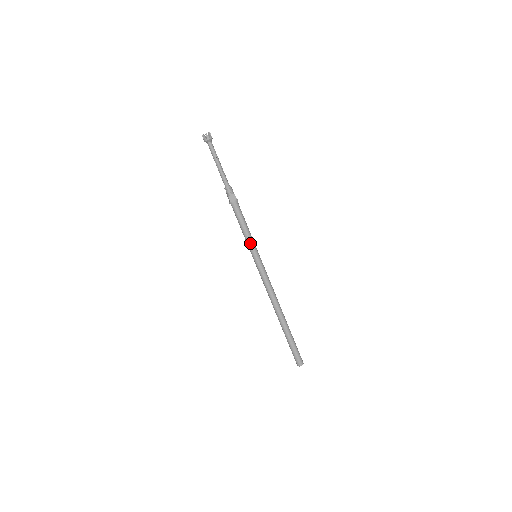
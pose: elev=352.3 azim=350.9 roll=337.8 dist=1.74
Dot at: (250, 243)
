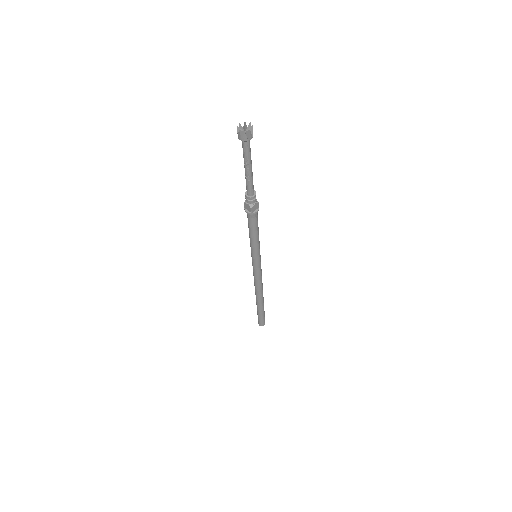
Dot at: (251, 247)
